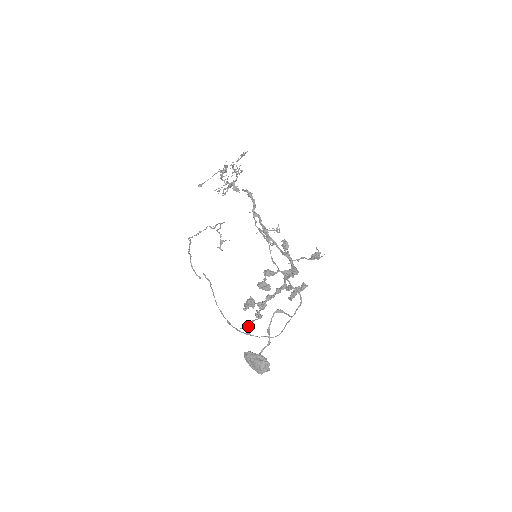
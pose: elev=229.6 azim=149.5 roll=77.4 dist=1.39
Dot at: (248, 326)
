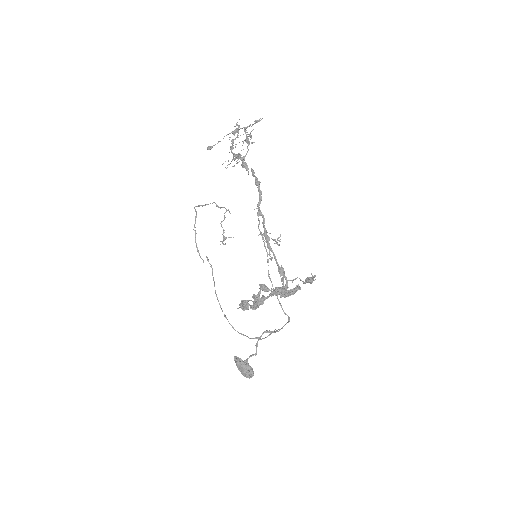
Dot at: (244, 309)
